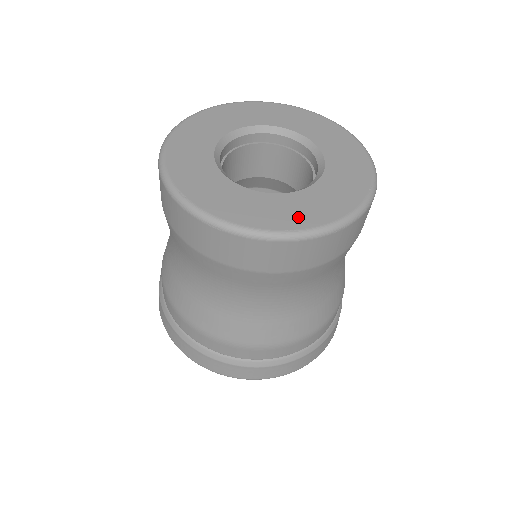
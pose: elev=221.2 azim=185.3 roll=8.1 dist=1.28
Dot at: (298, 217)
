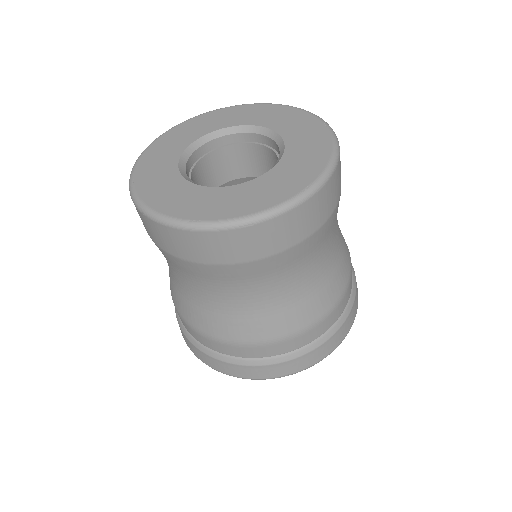
Dot at: (301, 176)
